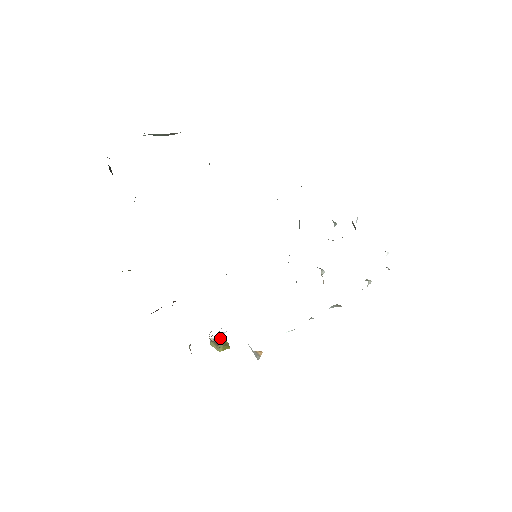
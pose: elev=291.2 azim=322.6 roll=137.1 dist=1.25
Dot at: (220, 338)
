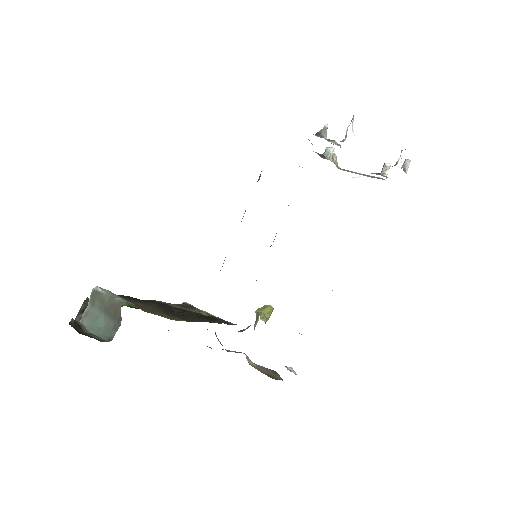
Dot at: occluded
